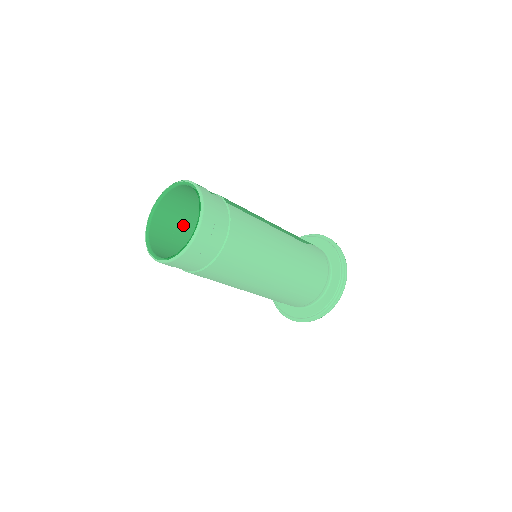
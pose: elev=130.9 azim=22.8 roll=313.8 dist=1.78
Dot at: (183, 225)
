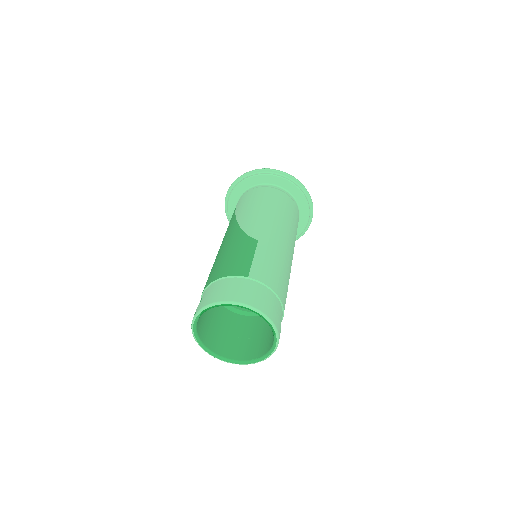
Dot at: (210, 311)
